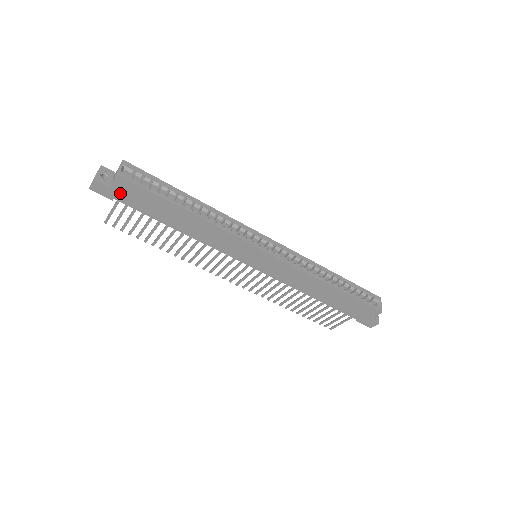
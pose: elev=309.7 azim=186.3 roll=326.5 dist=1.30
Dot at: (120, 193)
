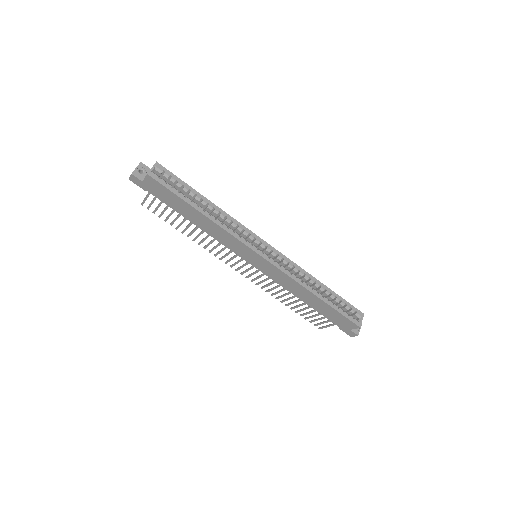
Dot at: (150, 187)
